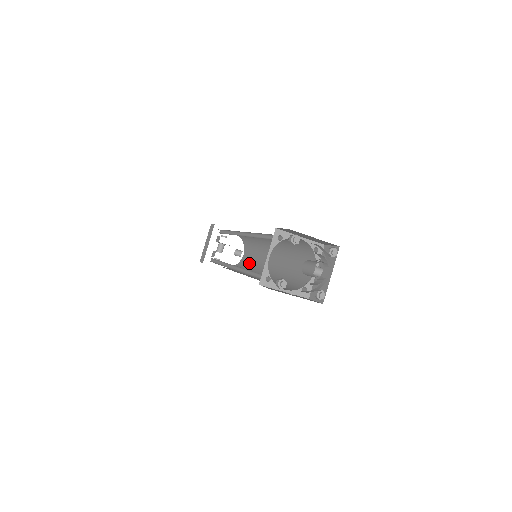
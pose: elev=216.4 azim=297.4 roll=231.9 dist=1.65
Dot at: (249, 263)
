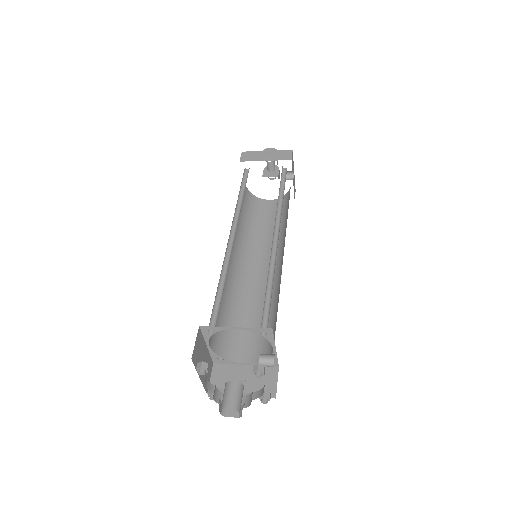
Dot at: (287, 211)
